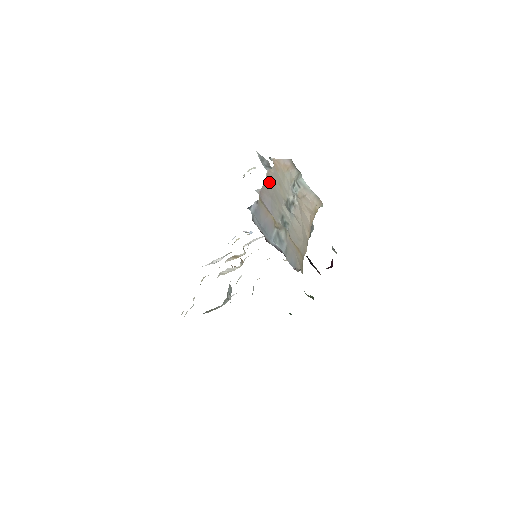
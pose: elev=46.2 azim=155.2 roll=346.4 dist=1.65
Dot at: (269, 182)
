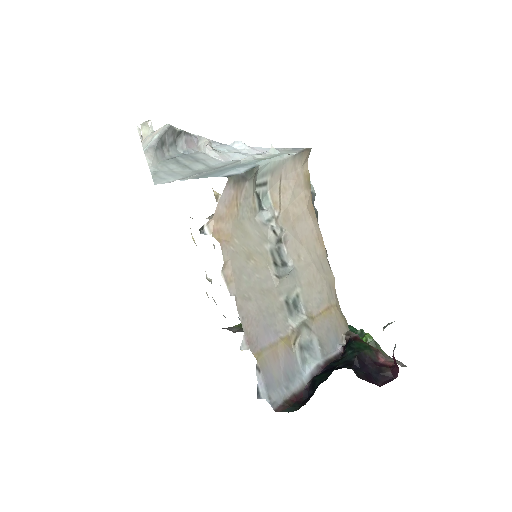
Dot at: (240, 294)
